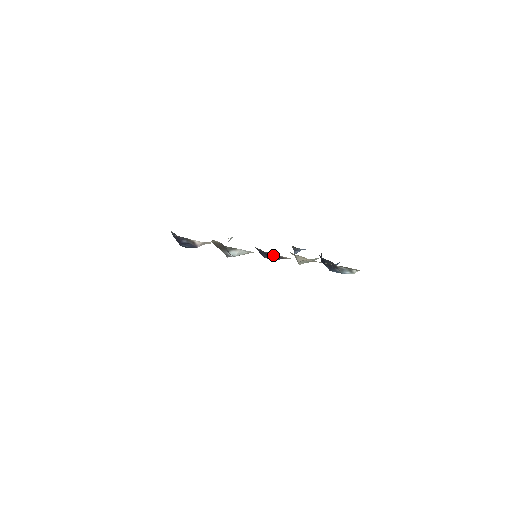
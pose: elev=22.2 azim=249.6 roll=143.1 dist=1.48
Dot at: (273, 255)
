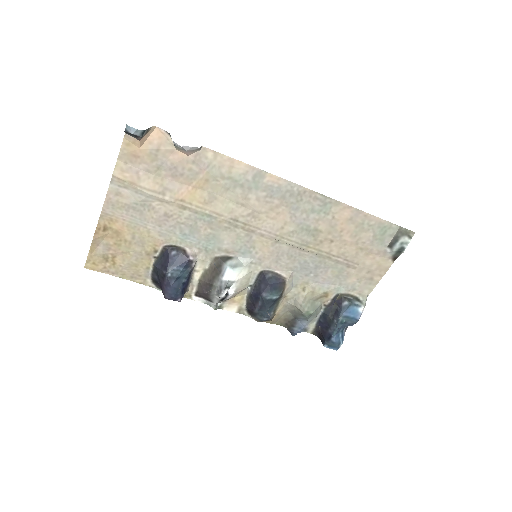
Dot at: (272, 277)
